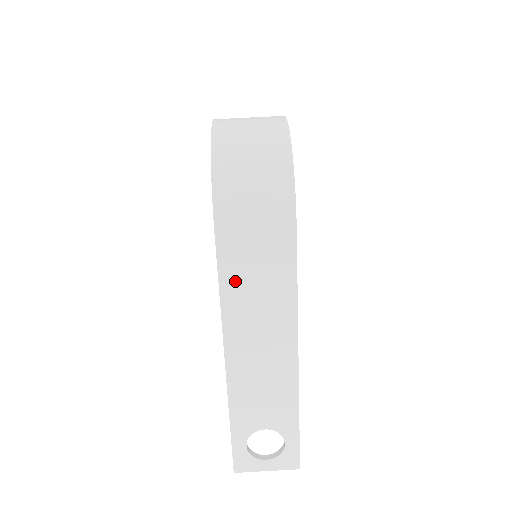
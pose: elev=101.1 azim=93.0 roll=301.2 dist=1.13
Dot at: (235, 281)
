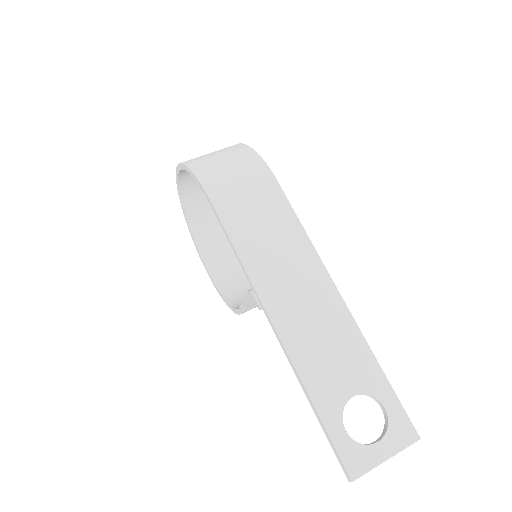
Dot at: (247, 239)
